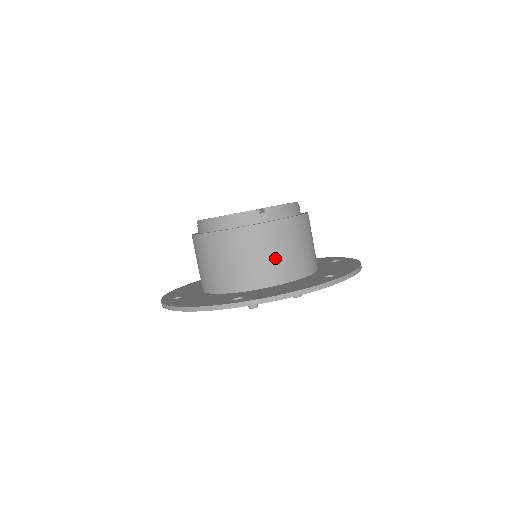
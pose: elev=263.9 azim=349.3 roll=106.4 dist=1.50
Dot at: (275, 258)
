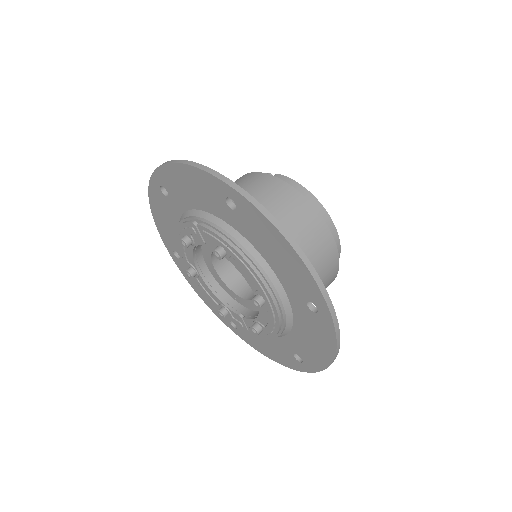
Dot at: occluded
